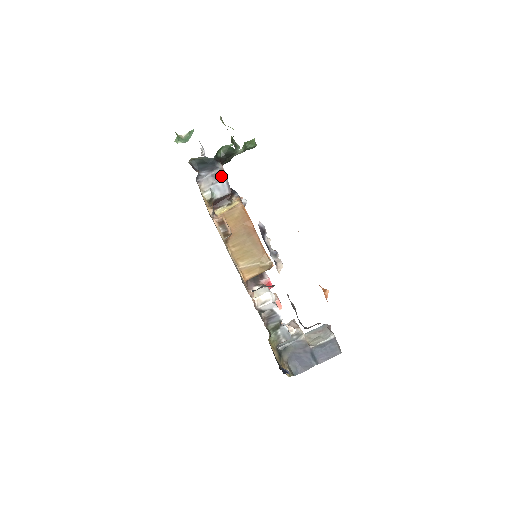
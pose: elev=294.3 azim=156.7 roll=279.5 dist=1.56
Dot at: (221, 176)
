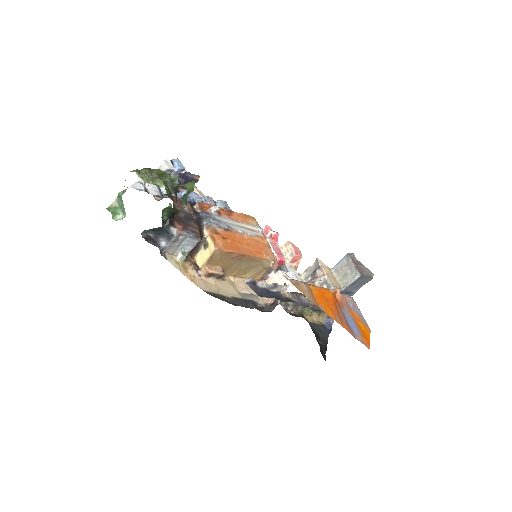
Dot at: (181, 237)
